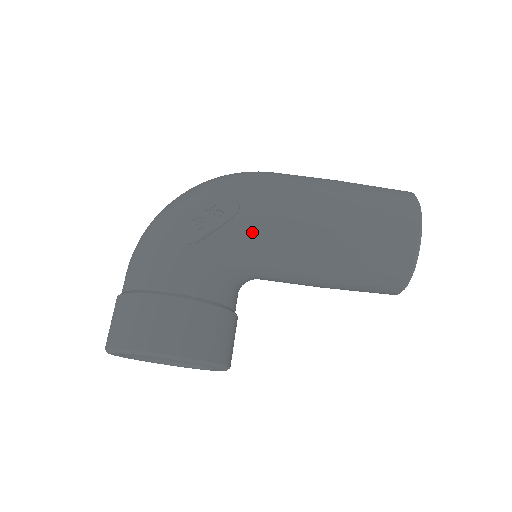
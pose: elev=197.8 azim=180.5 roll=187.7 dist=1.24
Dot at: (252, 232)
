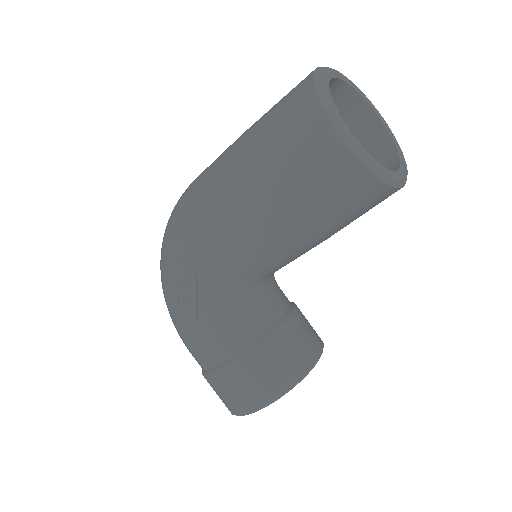
Dot at: (221, 274)
